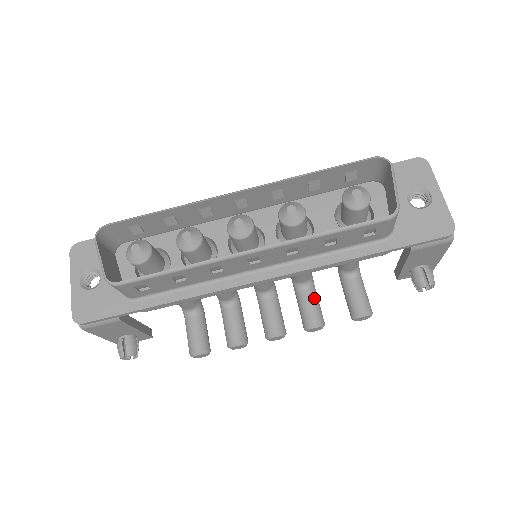
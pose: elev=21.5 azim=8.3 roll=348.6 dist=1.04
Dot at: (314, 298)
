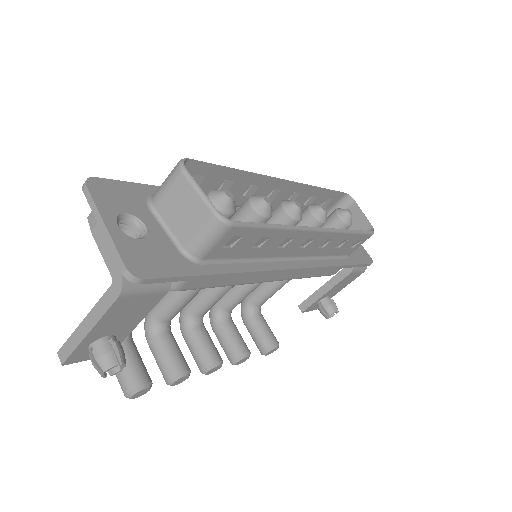
Dot at: (237, 329)
